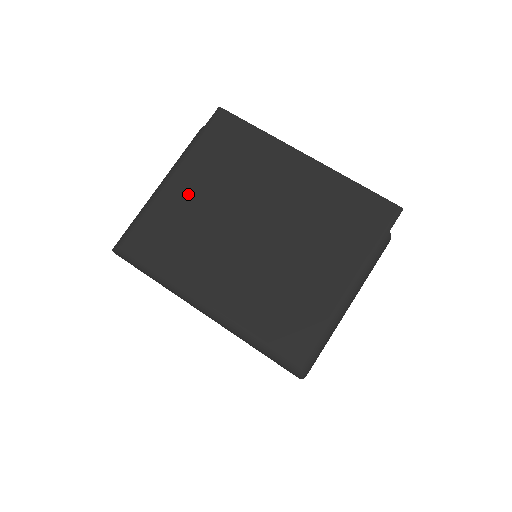
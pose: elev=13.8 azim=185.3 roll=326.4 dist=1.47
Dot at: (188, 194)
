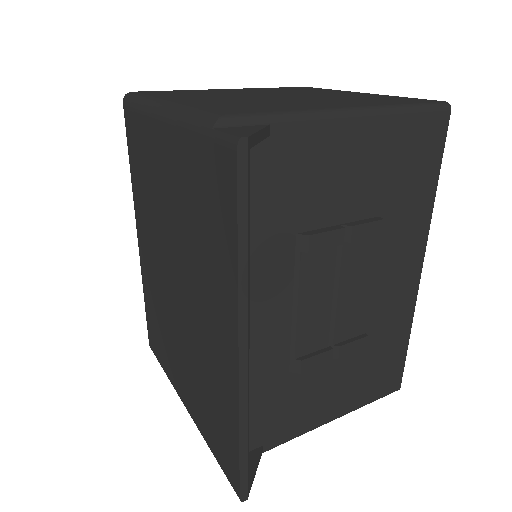
Dot at: (162, 164)
